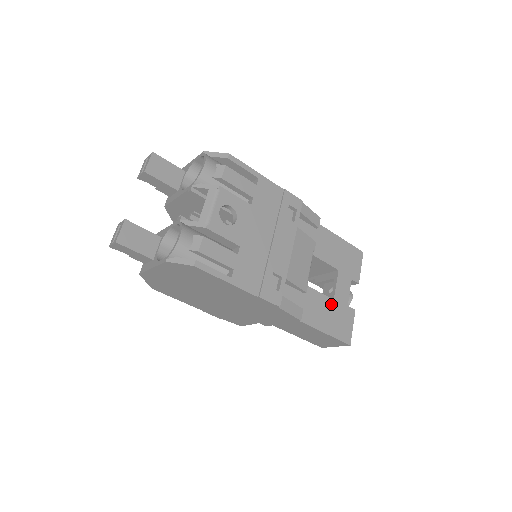
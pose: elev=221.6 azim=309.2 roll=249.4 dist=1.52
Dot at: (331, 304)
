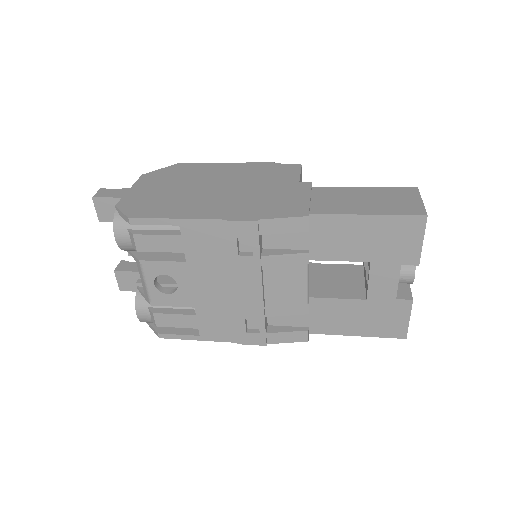
Dot at: (362, 305)
